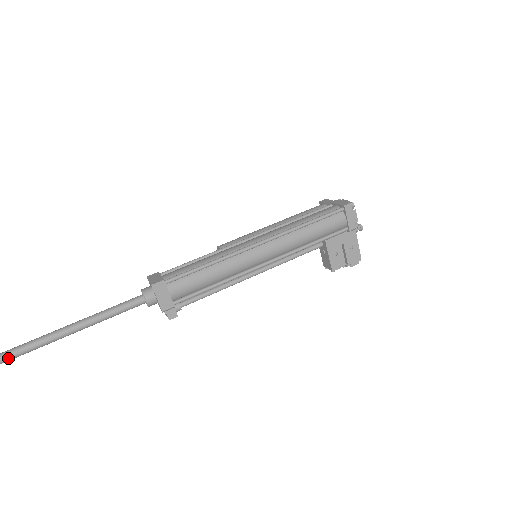
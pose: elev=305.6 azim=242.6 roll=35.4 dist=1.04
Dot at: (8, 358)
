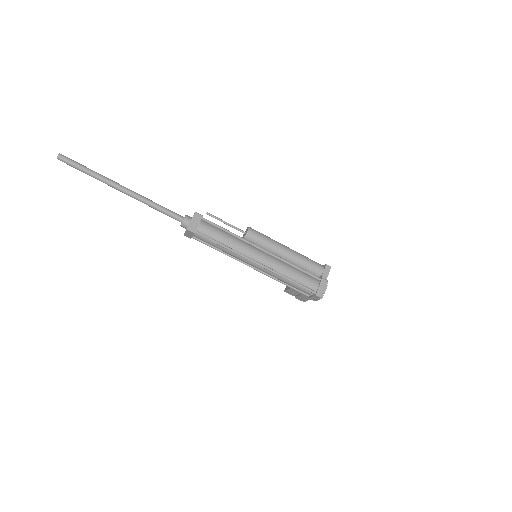
Dot at: occluded
